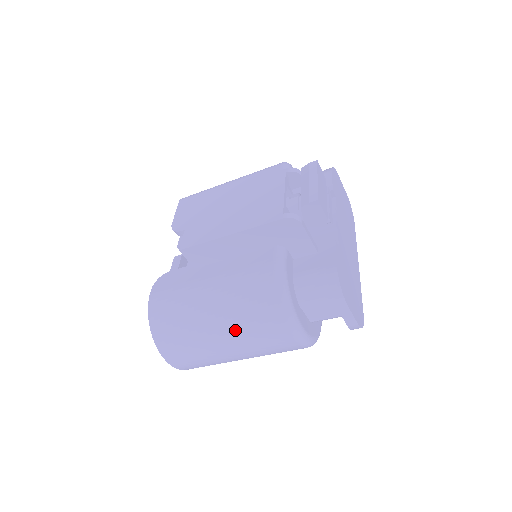
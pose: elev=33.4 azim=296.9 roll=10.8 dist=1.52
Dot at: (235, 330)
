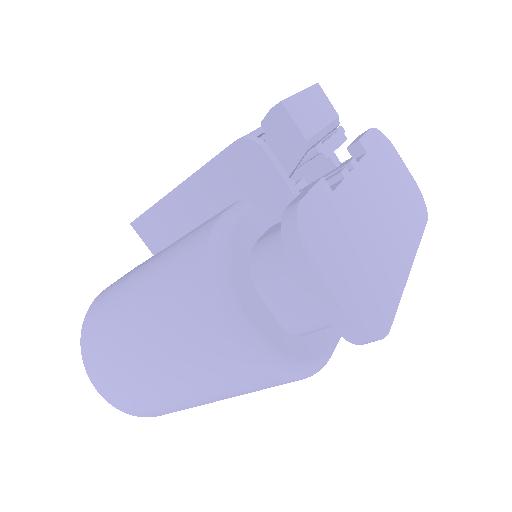
Dot at: (155, 325)
